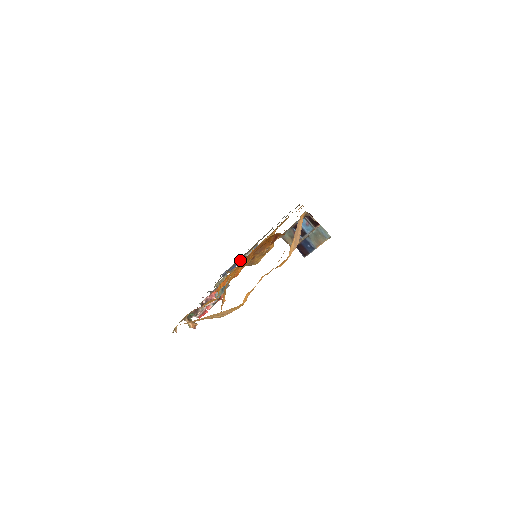
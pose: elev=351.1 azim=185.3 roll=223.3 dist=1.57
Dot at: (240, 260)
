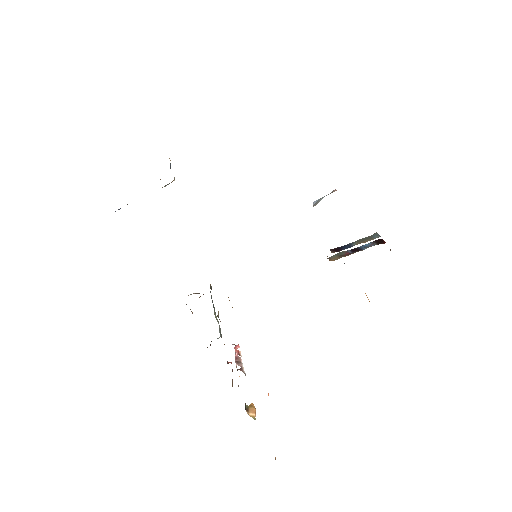
Dot at: occluded
